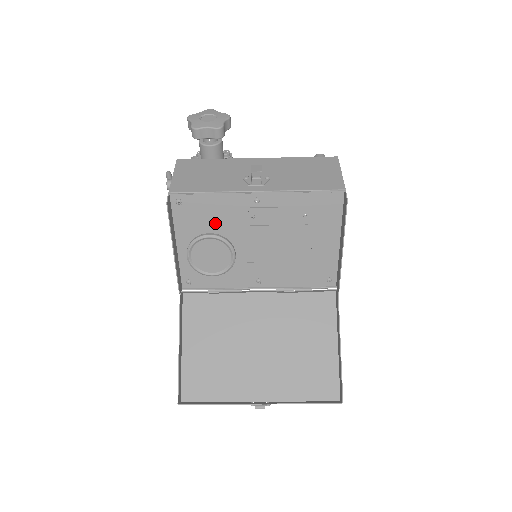
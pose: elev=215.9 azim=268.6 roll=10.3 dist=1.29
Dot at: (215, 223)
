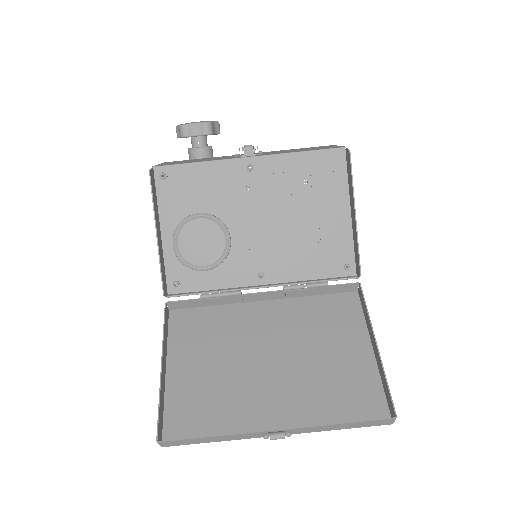
Dot at: (205, 200)
